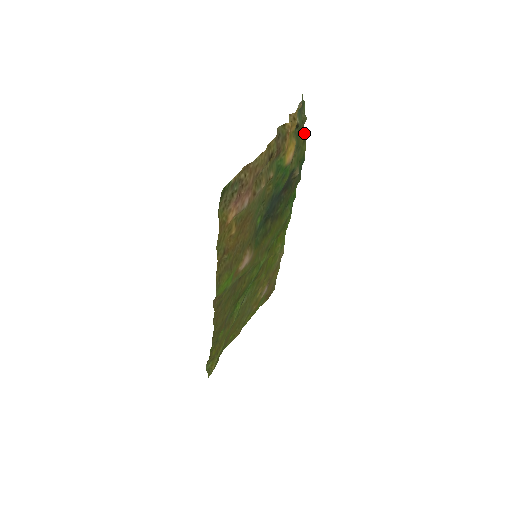
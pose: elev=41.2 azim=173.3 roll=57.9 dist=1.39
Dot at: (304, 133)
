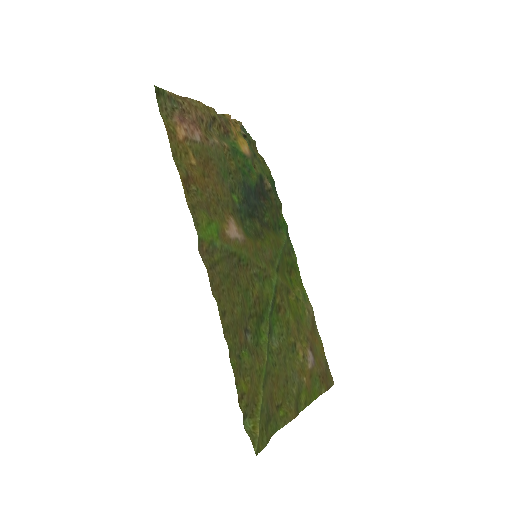
Dot at: (261, 157)
